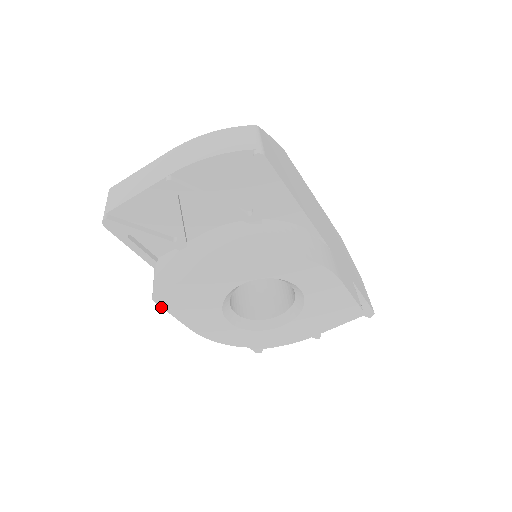
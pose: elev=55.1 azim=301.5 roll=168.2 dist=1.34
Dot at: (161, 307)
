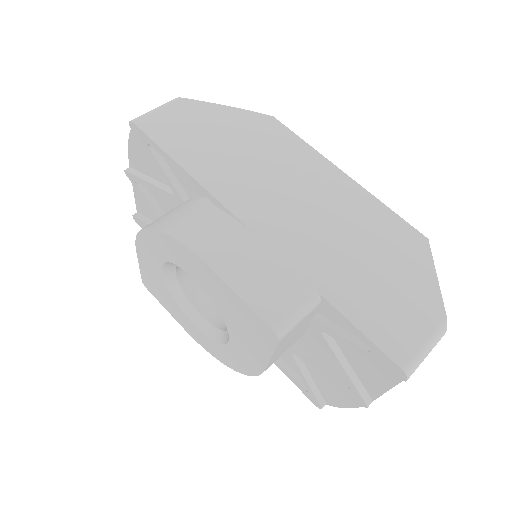
Dot at: (154, 296)
